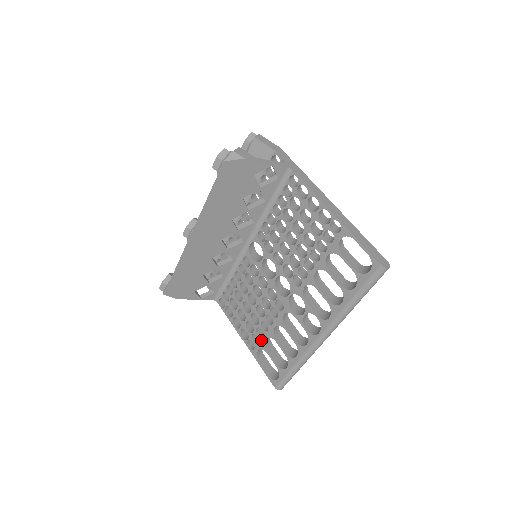
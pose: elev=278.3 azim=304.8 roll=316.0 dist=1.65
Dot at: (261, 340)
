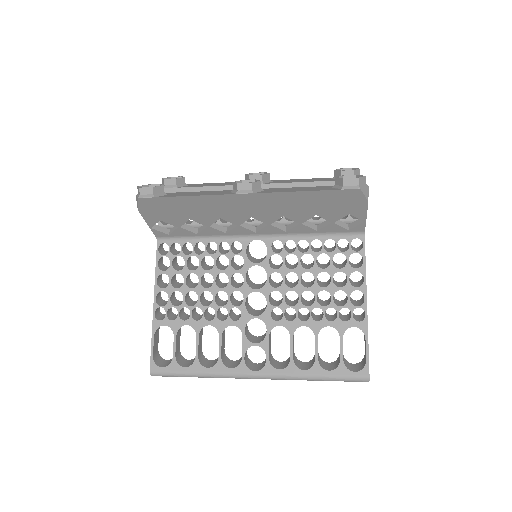
Dot at: (179, 321)
